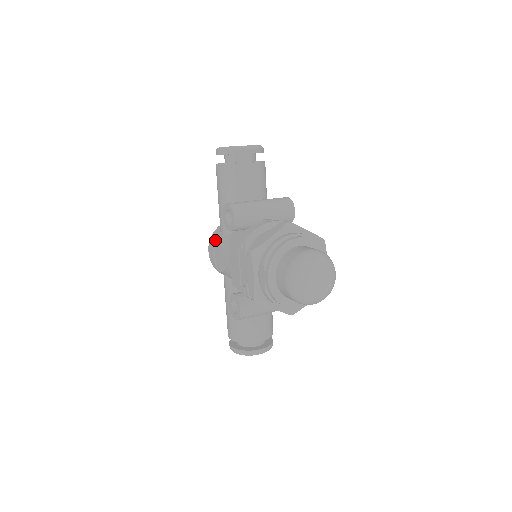
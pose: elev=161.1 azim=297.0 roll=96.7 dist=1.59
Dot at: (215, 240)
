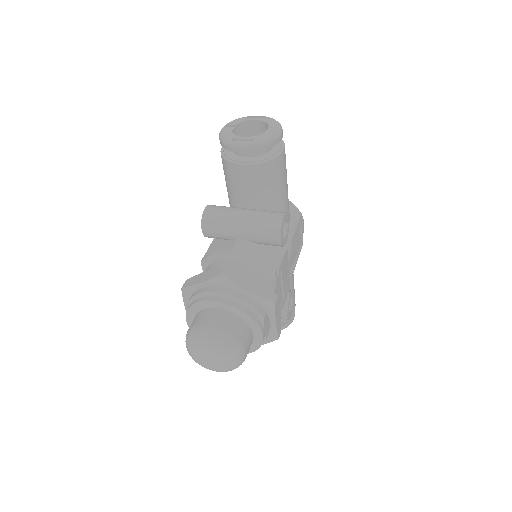
Dot at: occluded
